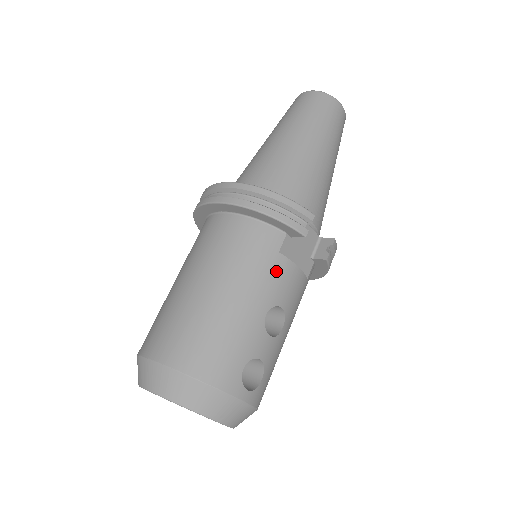
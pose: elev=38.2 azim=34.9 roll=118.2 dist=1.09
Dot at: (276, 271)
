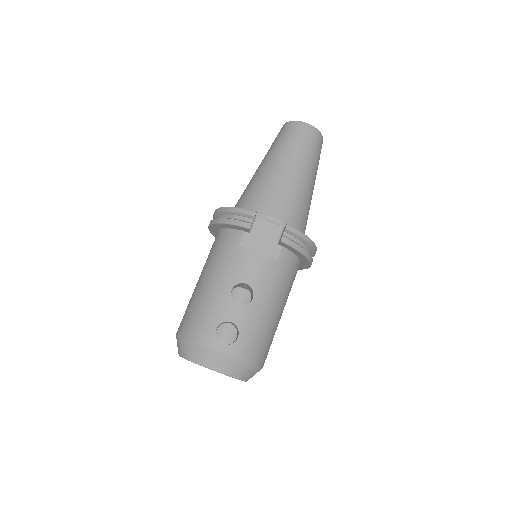
Dot at: (237, 259)
